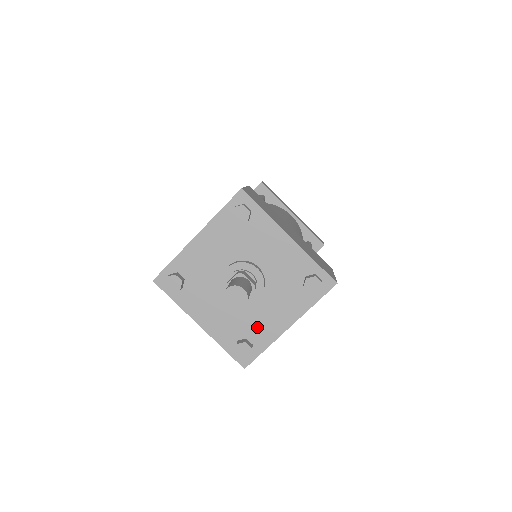
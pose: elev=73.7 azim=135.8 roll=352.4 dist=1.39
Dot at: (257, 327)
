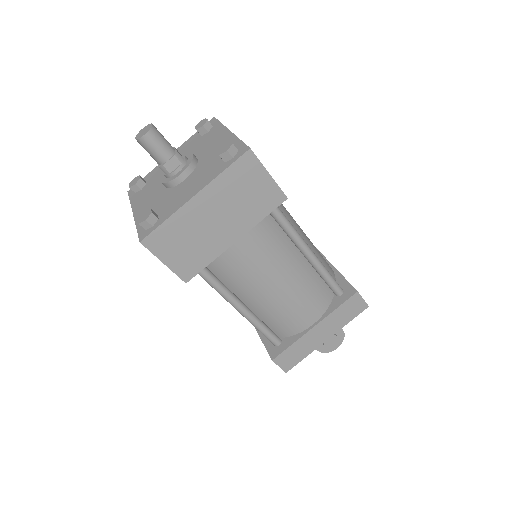
Dot at: (170, 203)
